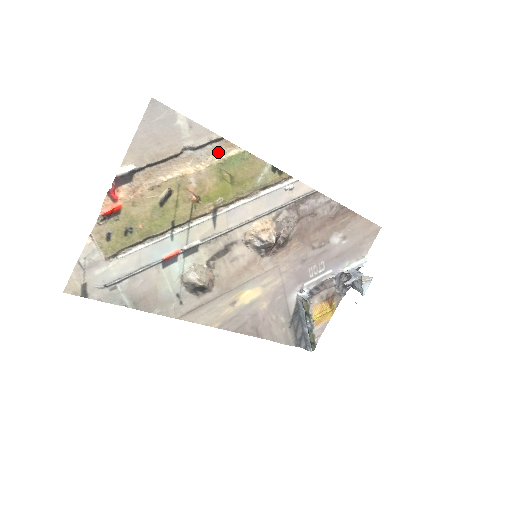
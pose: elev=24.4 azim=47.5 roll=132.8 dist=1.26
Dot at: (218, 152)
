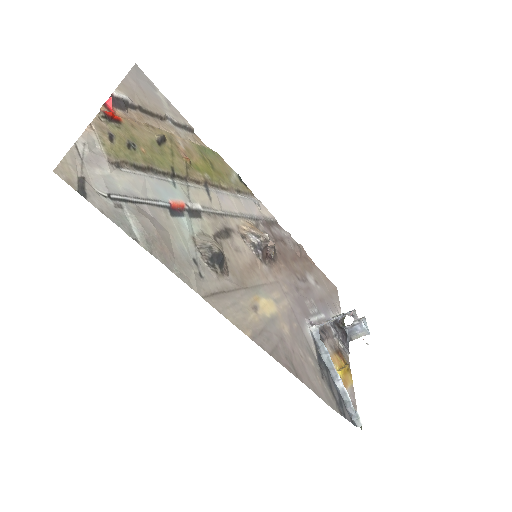
Dot at: (193, 140)
